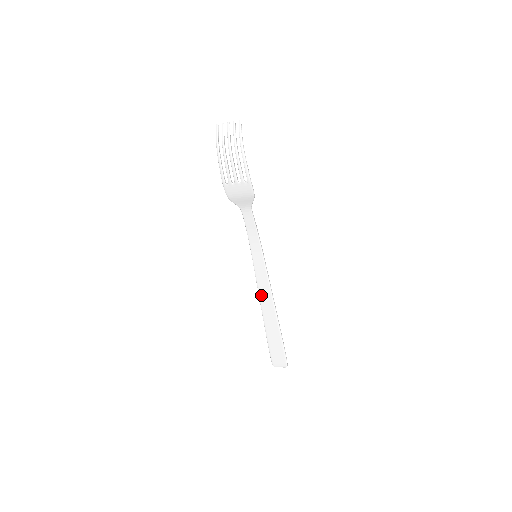
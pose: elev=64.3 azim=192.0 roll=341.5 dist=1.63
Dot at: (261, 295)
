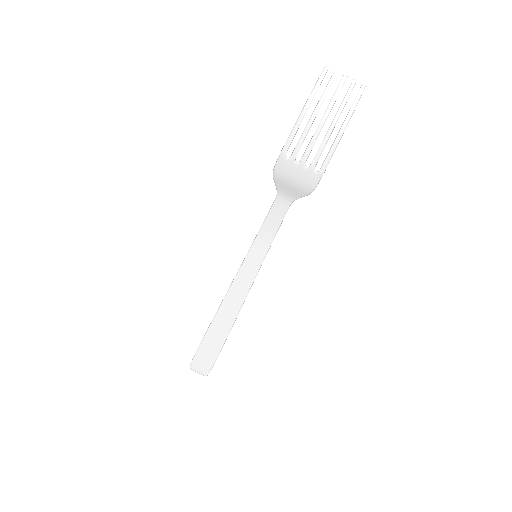
Dot at: (229, 296)
